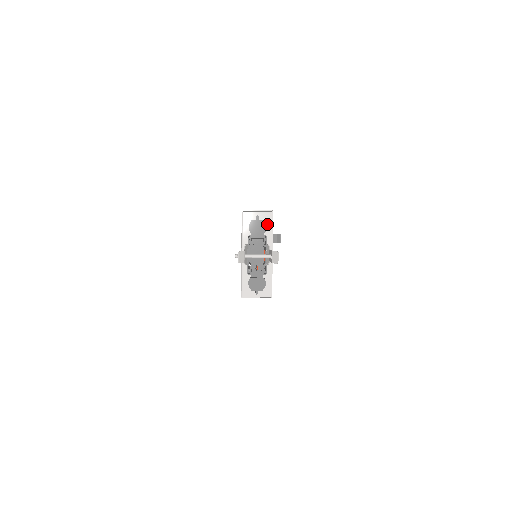
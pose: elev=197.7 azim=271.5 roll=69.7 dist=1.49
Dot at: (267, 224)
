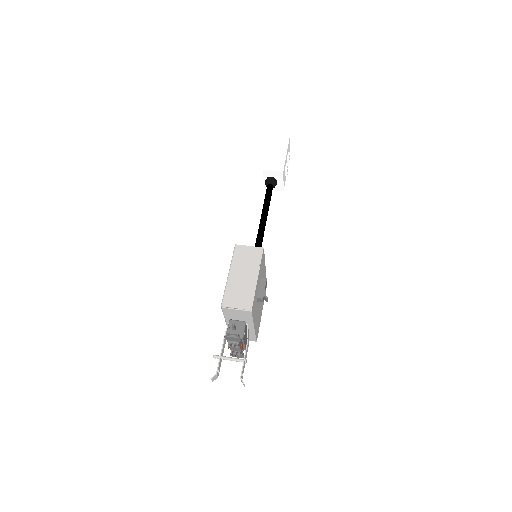
Dot at: (247, 316)
